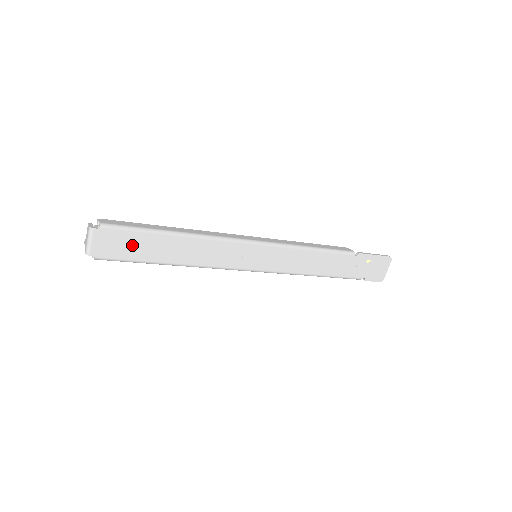
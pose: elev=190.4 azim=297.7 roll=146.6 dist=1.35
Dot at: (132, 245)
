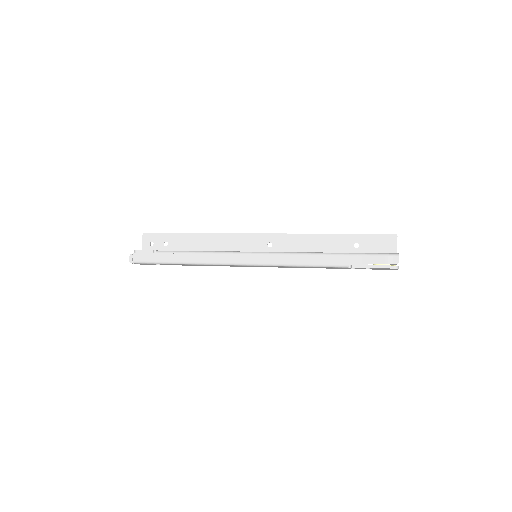
Dot at: occluded
